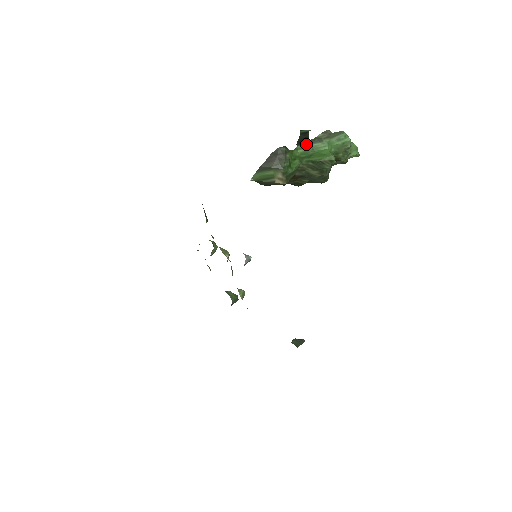
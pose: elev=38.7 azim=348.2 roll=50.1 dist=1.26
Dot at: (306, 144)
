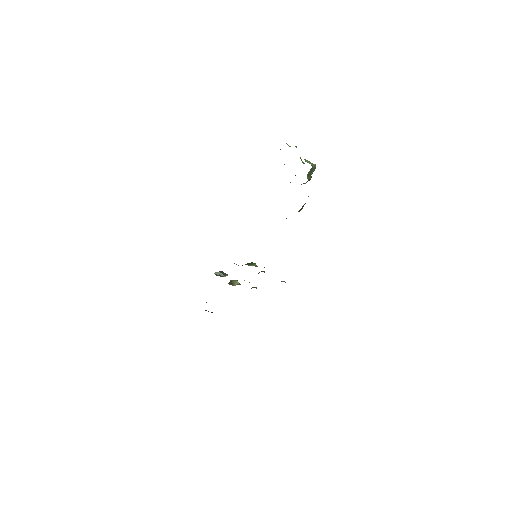
Dot at: occluded
